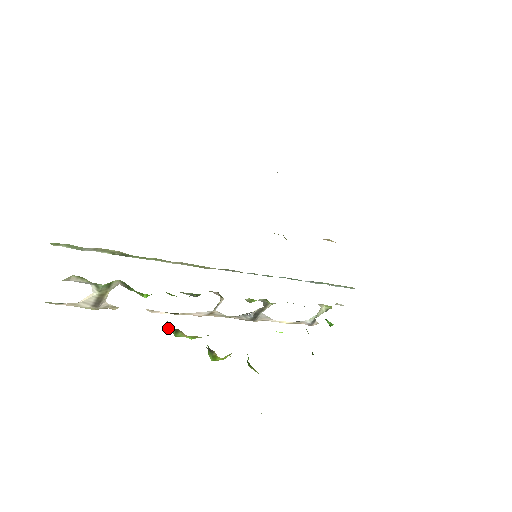
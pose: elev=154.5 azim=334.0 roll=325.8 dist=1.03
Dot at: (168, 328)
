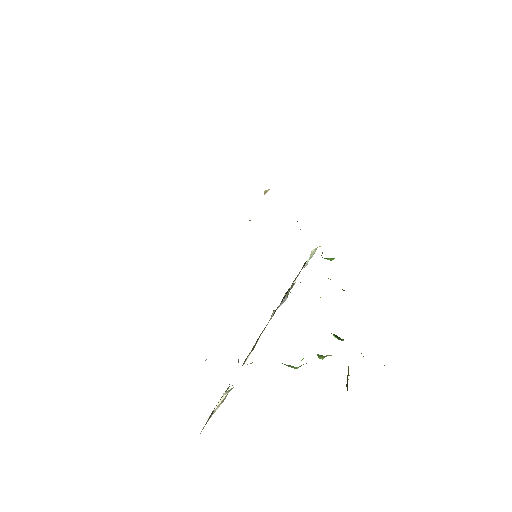
Dot at: occluded
